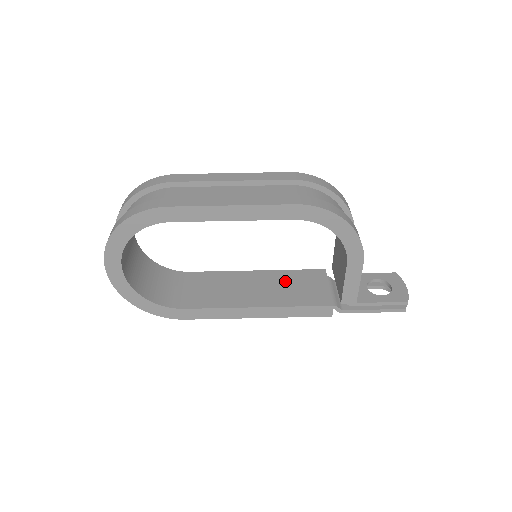
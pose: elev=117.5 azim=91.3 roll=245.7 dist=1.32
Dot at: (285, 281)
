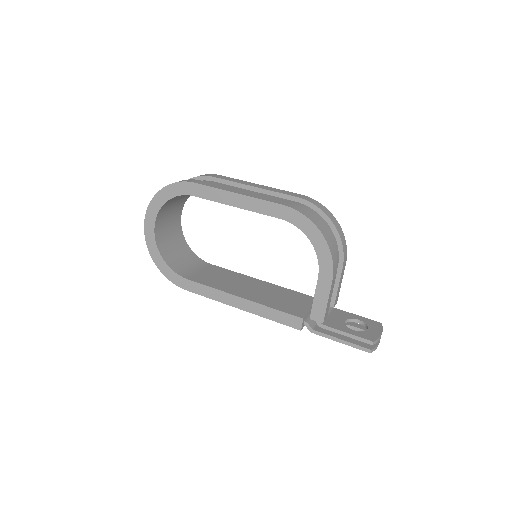
Dot at: (278, 293)
